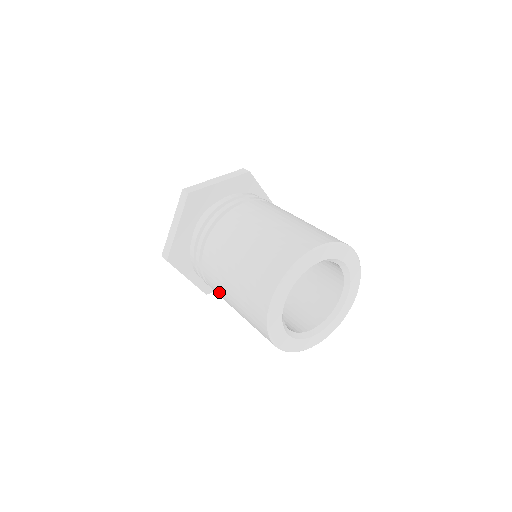
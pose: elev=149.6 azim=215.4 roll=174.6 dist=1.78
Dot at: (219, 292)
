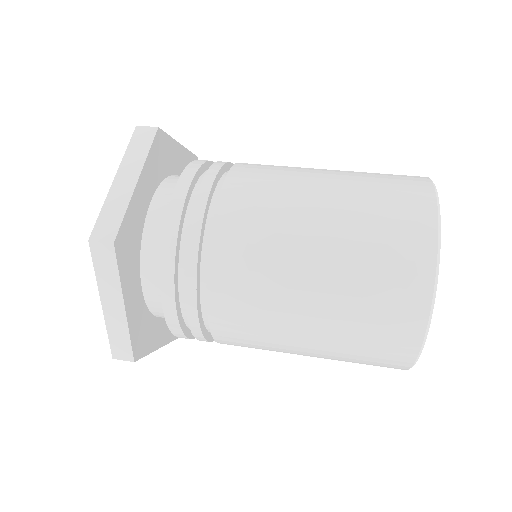
Dot at: (259, 283)
